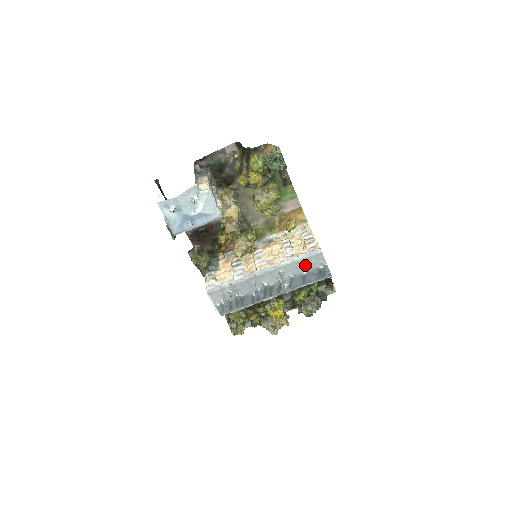
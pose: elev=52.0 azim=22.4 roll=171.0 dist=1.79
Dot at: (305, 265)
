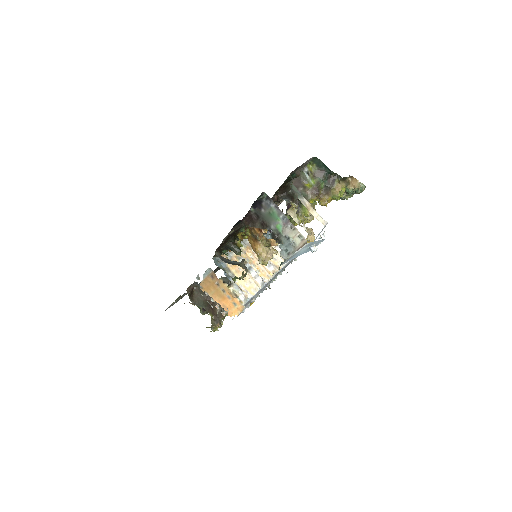
Dot at: (289, 263)
